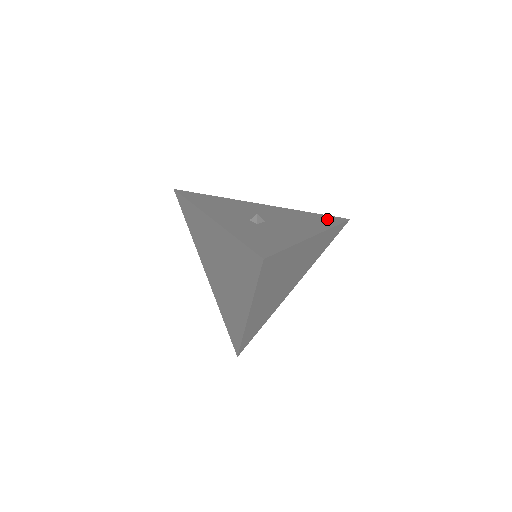
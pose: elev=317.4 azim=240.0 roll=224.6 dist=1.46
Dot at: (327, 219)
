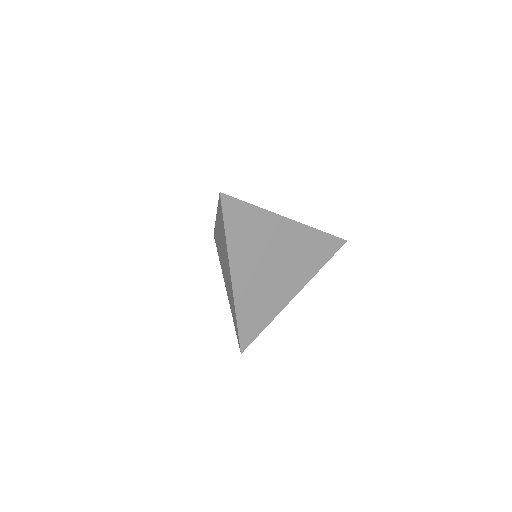
Dot at: occluded
